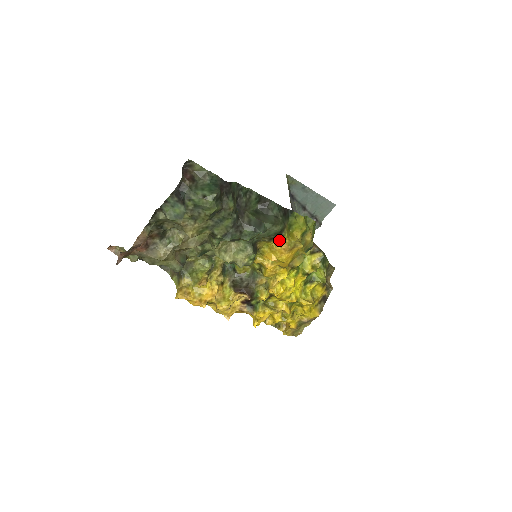
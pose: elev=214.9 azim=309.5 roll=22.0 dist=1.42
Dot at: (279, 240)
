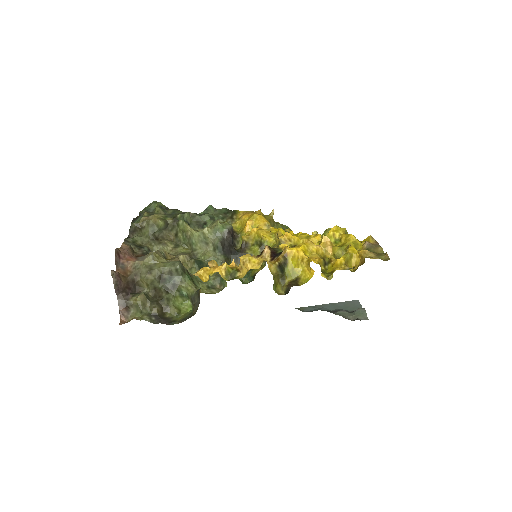
Dot at: (238, 215)
